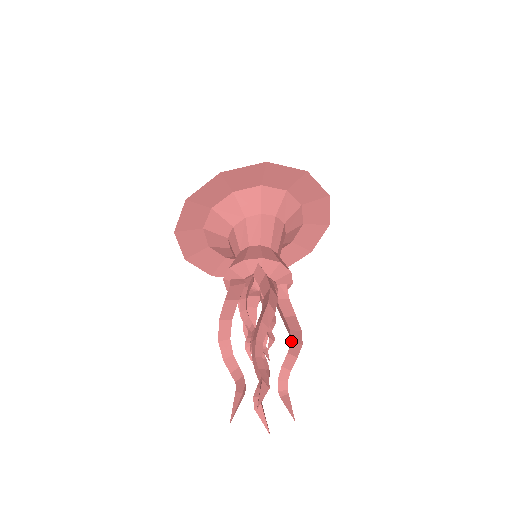
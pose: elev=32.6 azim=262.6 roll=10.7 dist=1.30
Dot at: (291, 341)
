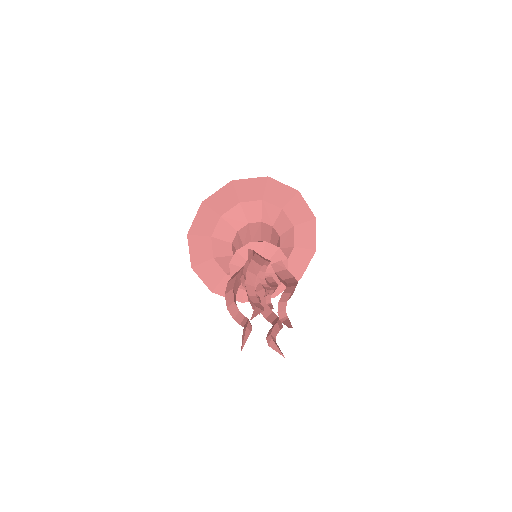
Dot at: (286, 287)
